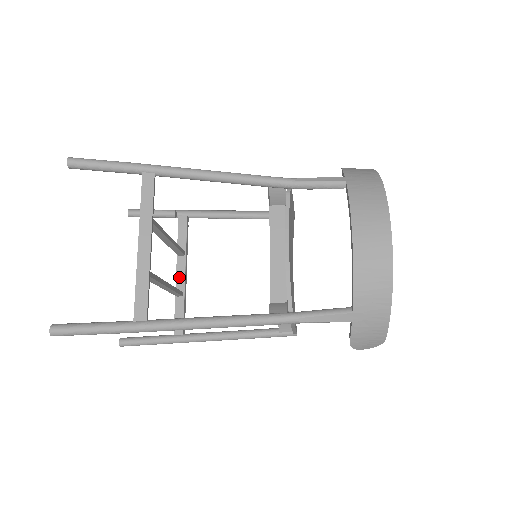
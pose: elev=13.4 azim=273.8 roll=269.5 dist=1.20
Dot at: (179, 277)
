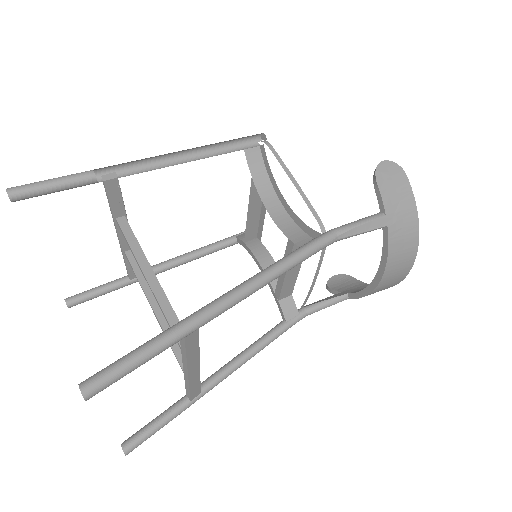
Dot at: (123, 239)
